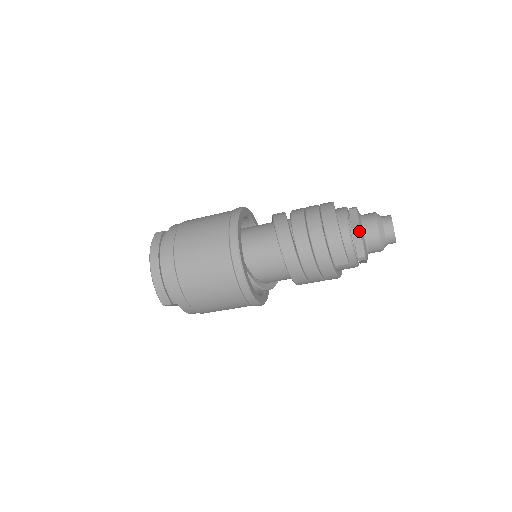
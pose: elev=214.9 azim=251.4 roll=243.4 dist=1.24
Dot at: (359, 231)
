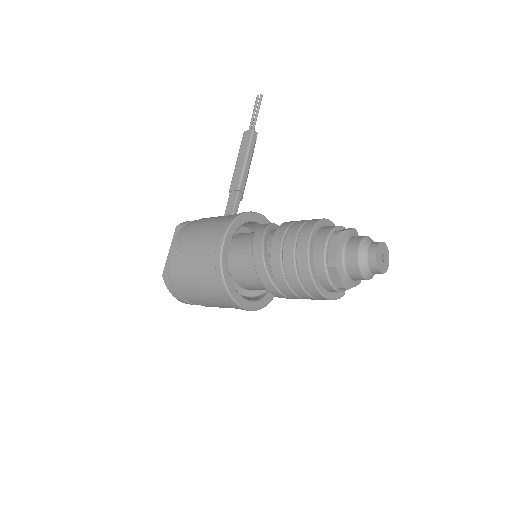
Dot at: occluded
